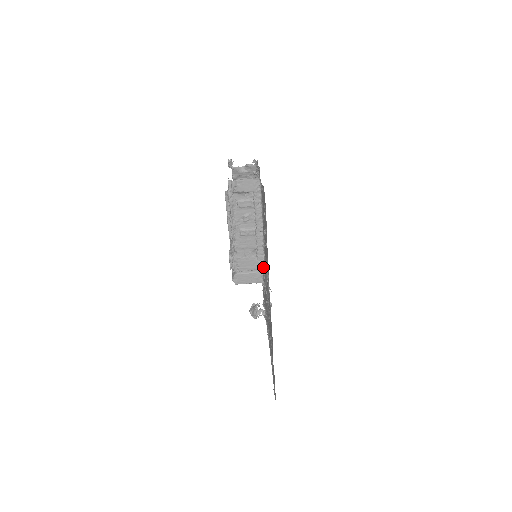
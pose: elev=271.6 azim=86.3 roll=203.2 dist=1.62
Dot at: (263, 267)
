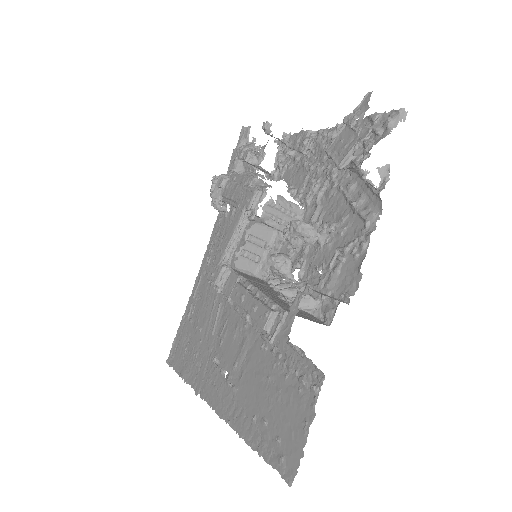
Dot at: occluded
